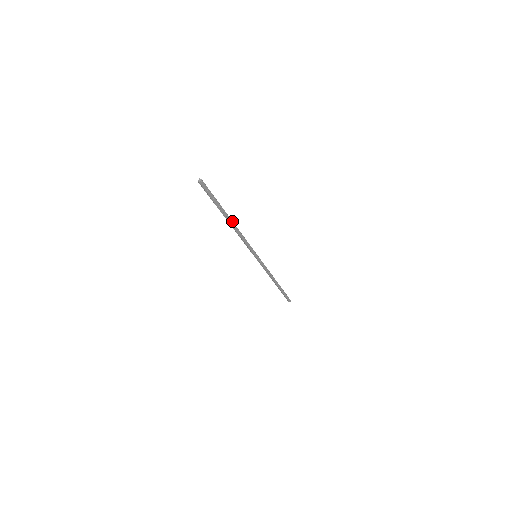
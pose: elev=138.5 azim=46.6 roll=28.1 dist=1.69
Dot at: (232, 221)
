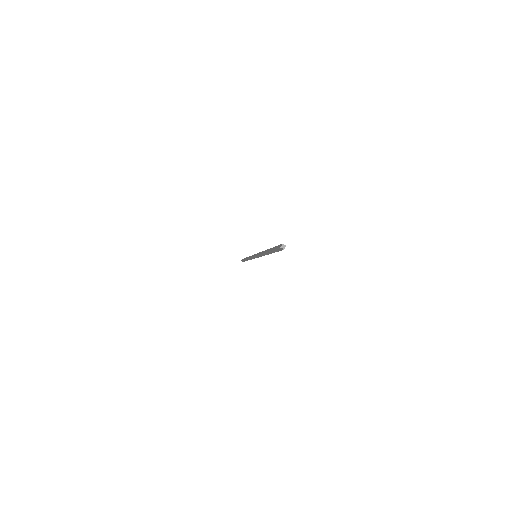
Dot at: occluded
